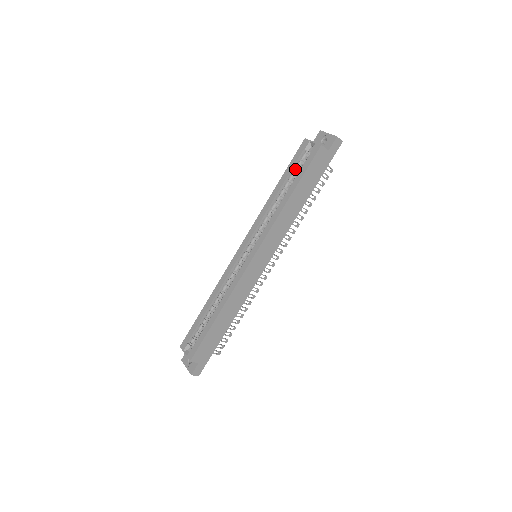
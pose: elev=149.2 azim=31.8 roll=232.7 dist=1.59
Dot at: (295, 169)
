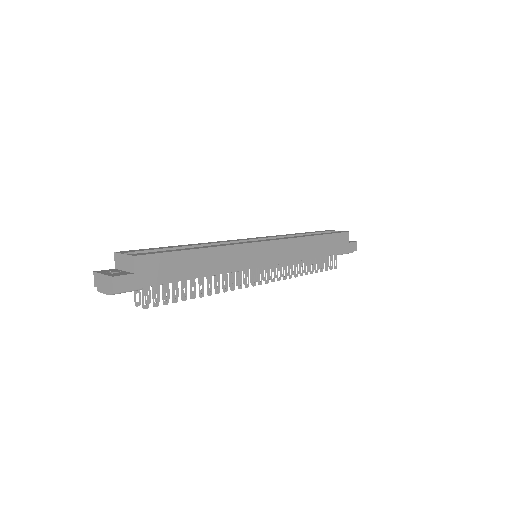
Dot at: occluded
